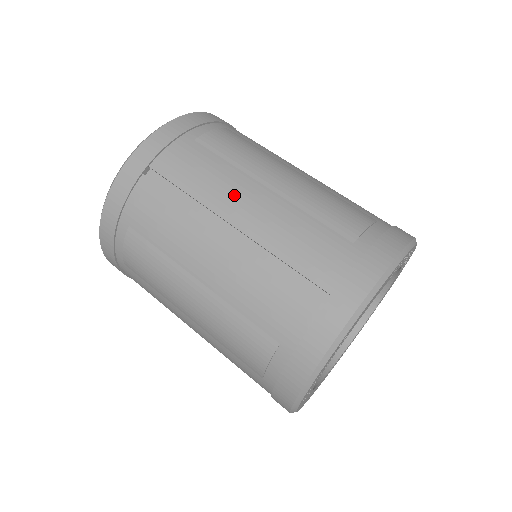
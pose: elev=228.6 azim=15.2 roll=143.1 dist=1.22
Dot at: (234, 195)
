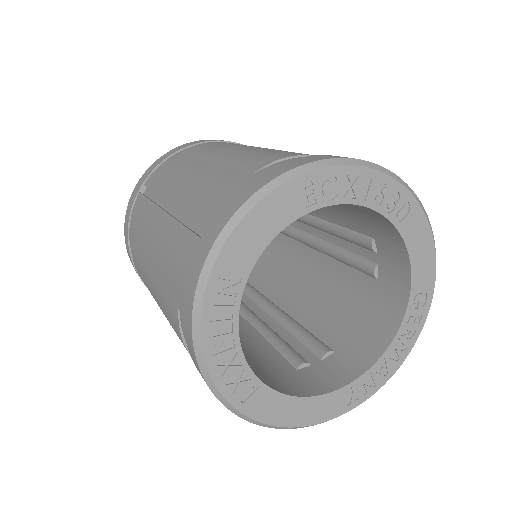
Dot at: (180, 177)
